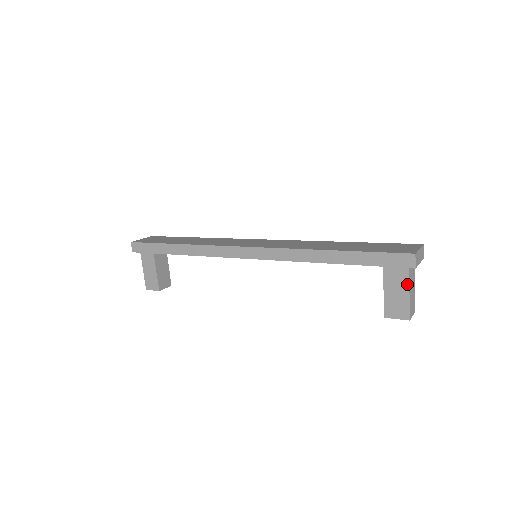
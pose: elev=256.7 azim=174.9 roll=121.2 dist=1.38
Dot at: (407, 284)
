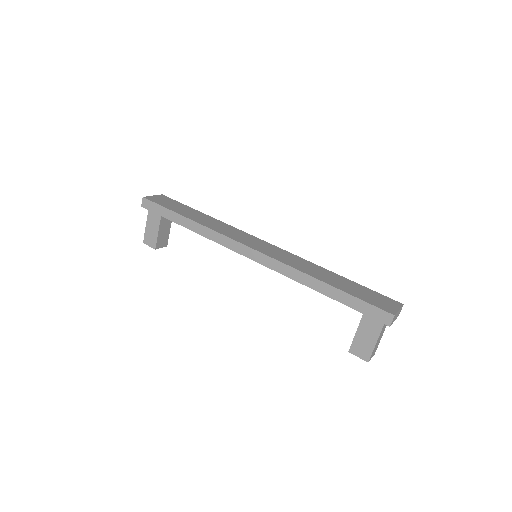
Dot at: (378, 334)
